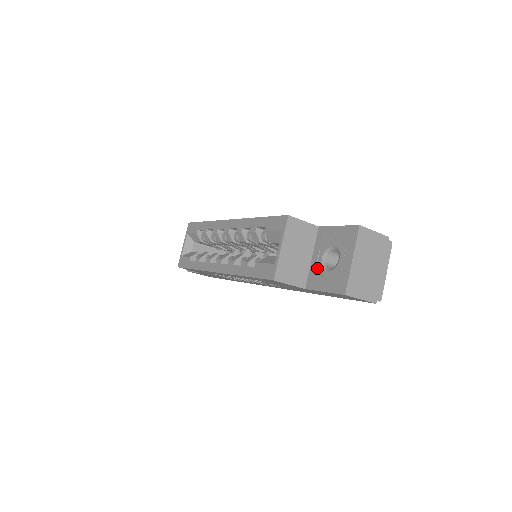
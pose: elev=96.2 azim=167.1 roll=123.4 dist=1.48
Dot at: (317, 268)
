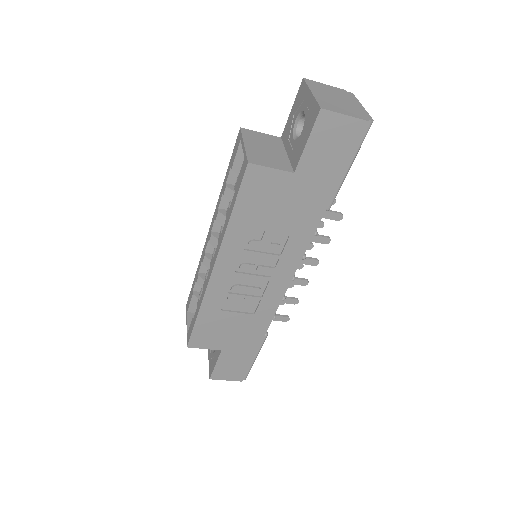
Dot at: (294, 148)
